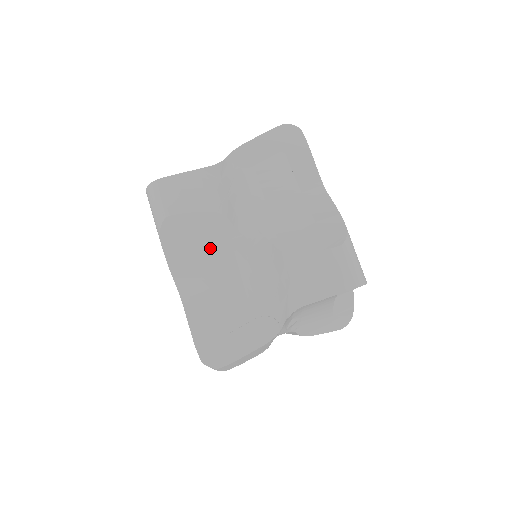
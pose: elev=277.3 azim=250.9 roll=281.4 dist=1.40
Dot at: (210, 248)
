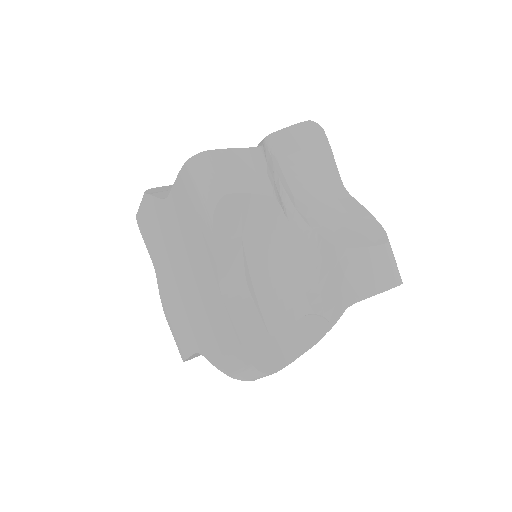
Dot at: occluded
